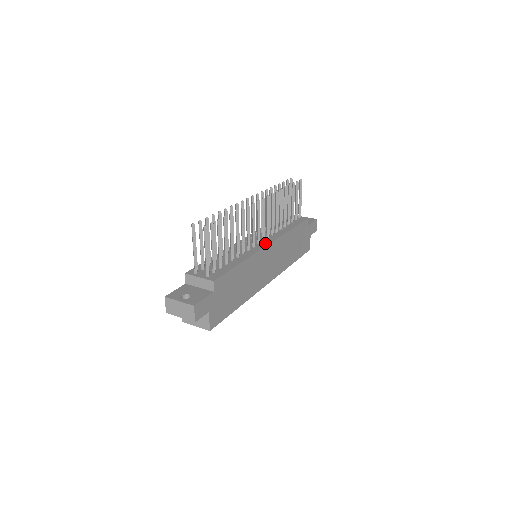
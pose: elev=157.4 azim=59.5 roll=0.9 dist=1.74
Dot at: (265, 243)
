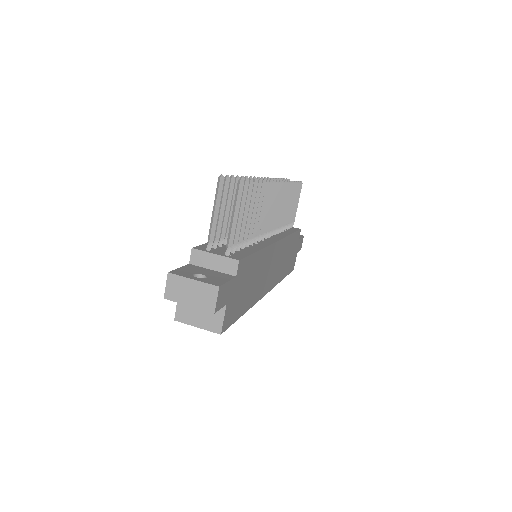
Dot at: (273, 239)
